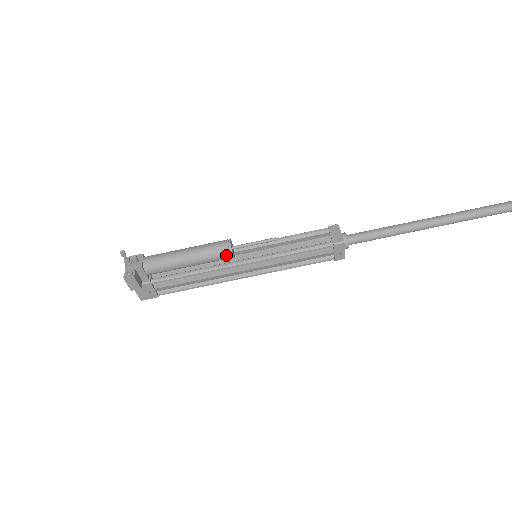
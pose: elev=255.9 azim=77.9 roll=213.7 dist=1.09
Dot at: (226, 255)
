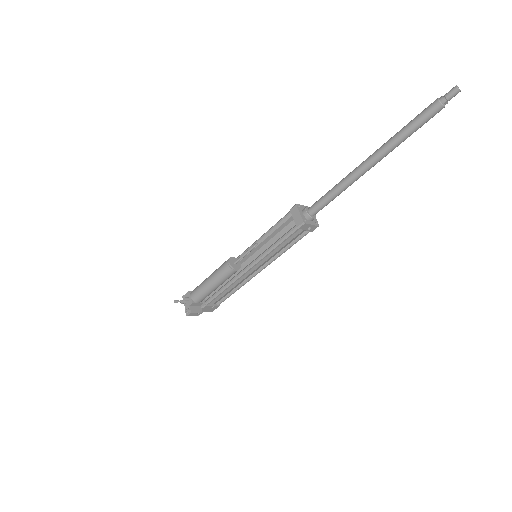
Dot at: (233, 272)
